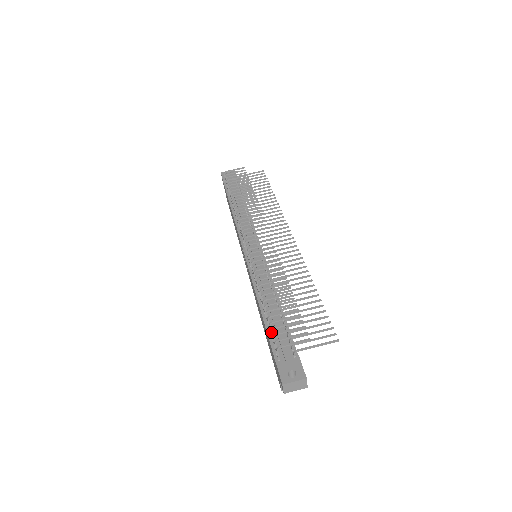
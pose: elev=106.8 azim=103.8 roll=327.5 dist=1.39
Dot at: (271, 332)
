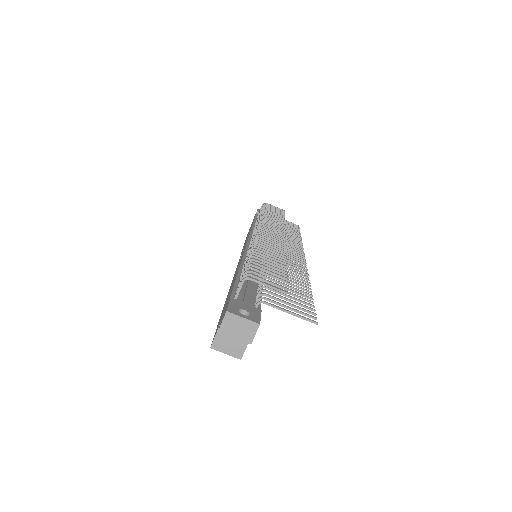
Dot at: (244, 271)
